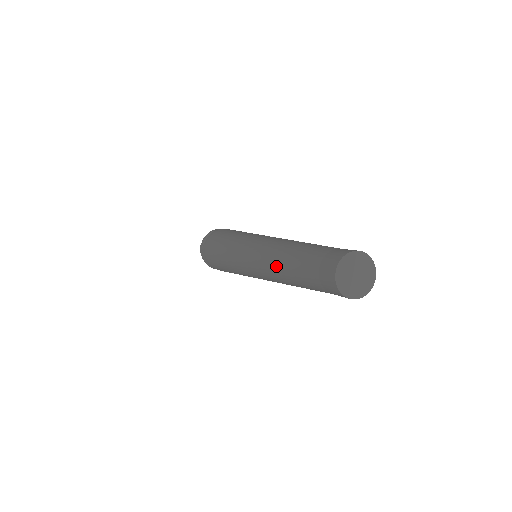
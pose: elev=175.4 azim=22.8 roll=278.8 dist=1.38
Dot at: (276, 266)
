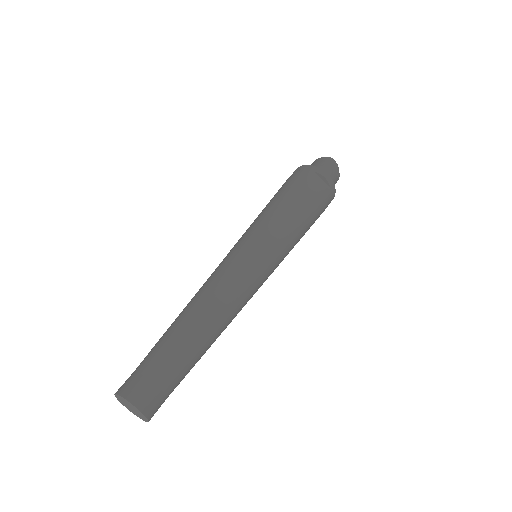
Dot at: occluded
